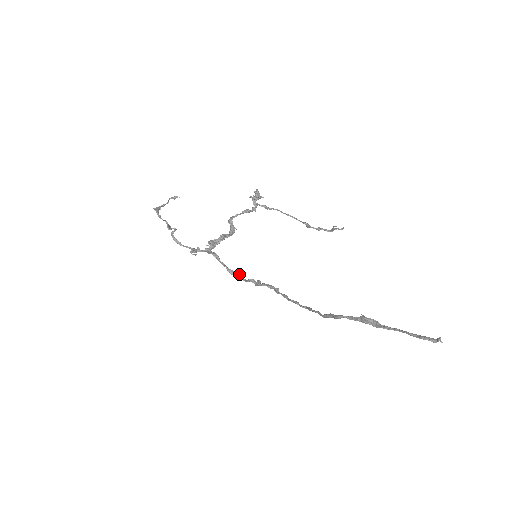
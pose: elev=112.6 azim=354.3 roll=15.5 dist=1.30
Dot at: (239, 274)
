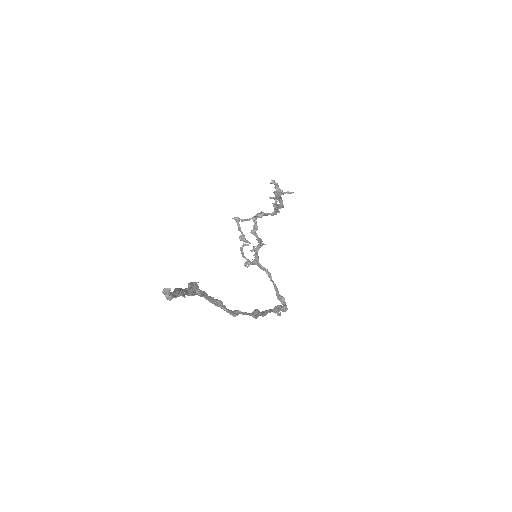
Dot at: (284, 300)
